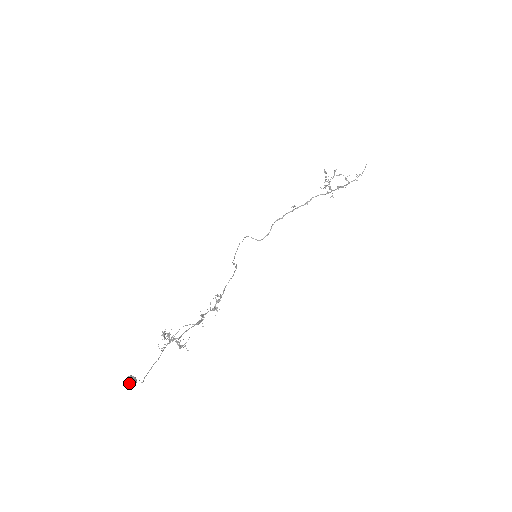
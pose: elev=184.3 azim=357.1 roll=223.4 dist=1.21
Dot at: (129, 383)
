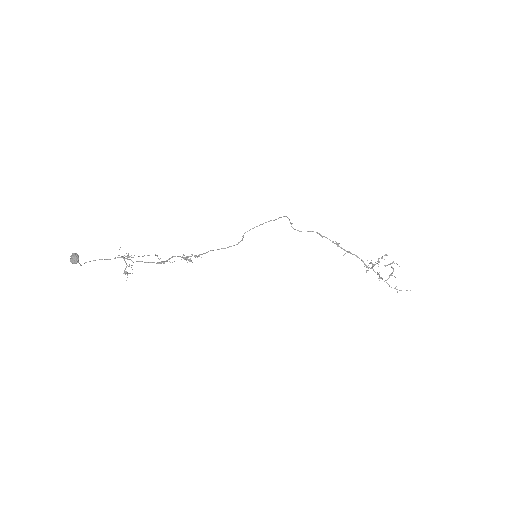
Dot at: (72, 259)
